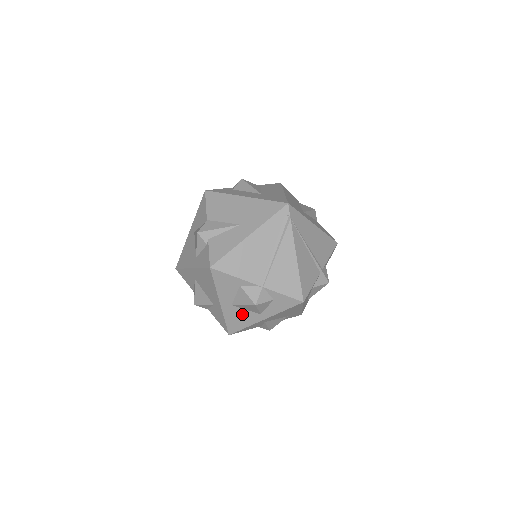
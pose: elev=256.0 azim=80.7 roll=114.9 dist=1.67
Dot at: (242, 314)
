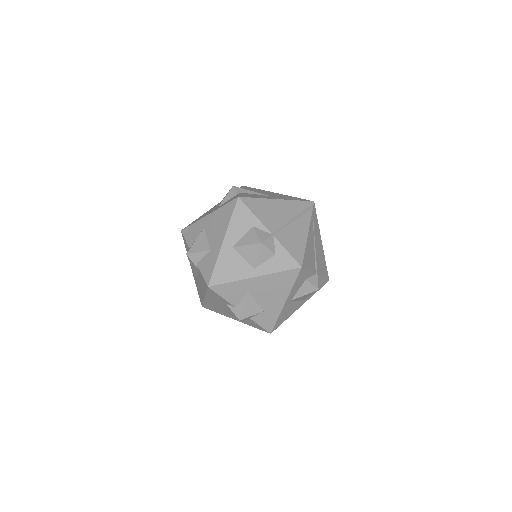
Dot at: (236, 262)
